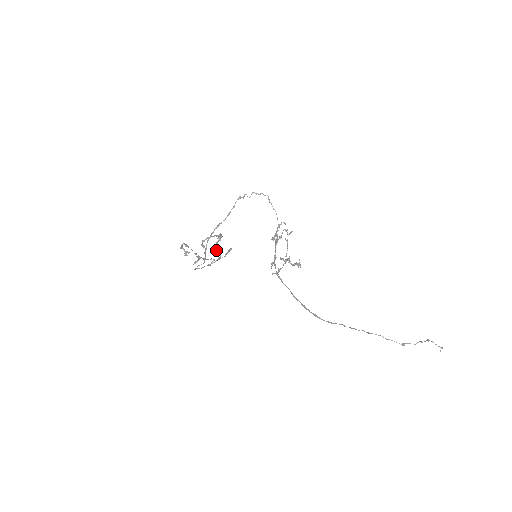
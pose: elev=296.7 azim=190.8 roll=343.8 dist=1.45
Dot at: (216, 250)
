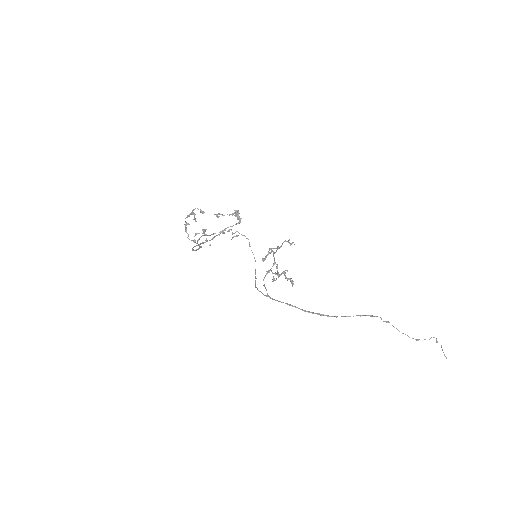
Dot at: (237, 214)
